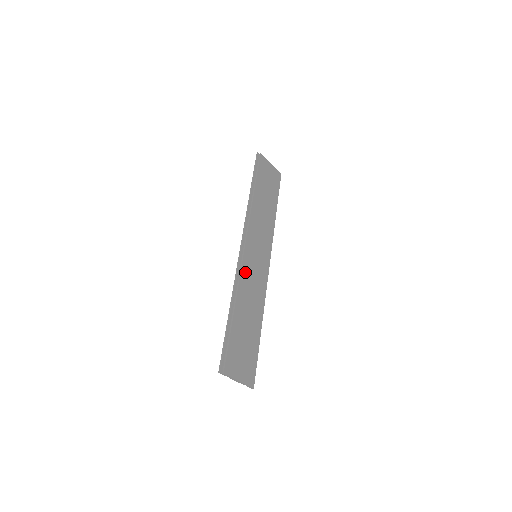
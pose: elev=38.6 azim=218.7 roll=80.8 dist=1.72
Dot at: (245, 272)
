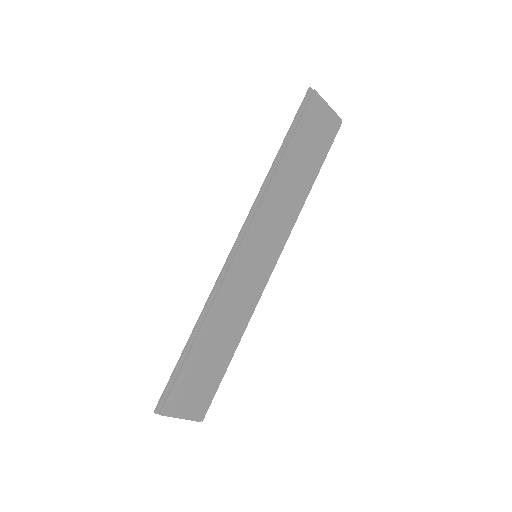
Dot at: (229, 283)
